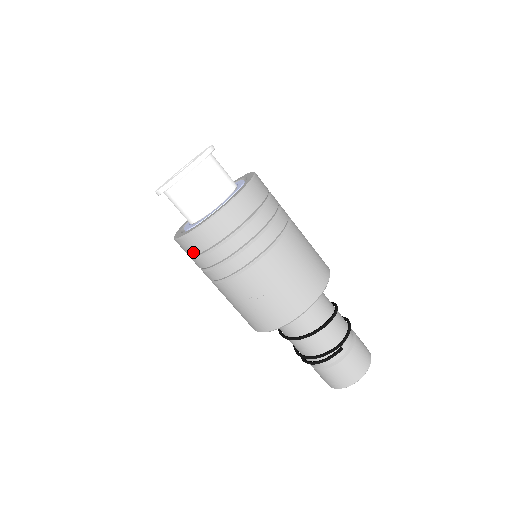
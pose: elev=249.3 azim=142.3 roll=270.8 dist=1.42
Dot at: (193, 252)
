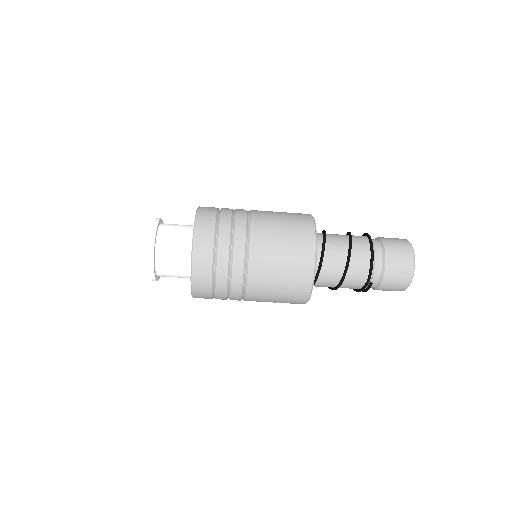
Dot at: occluded
